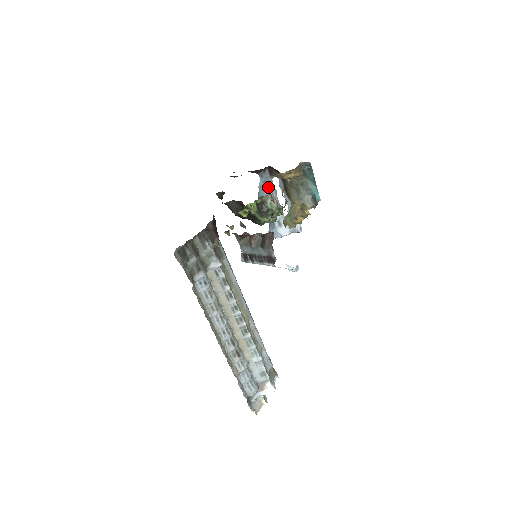
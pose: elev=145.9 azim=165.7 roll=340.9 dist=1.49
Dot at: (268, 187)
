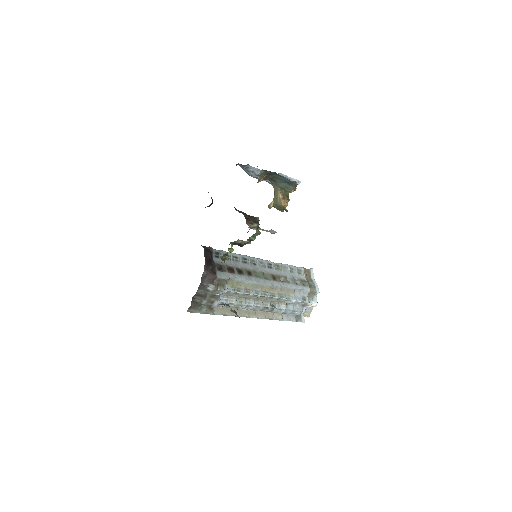
Dot at: (249, 170)
